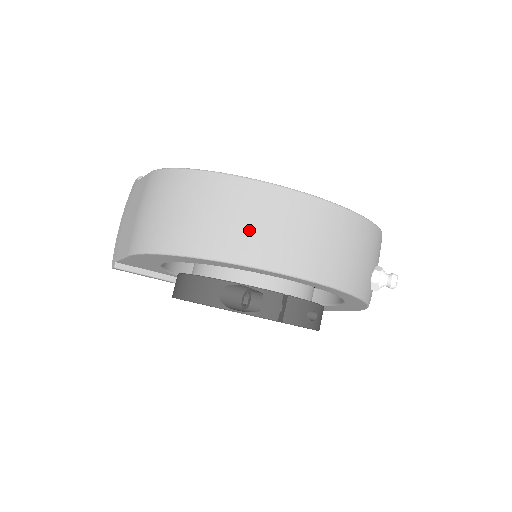
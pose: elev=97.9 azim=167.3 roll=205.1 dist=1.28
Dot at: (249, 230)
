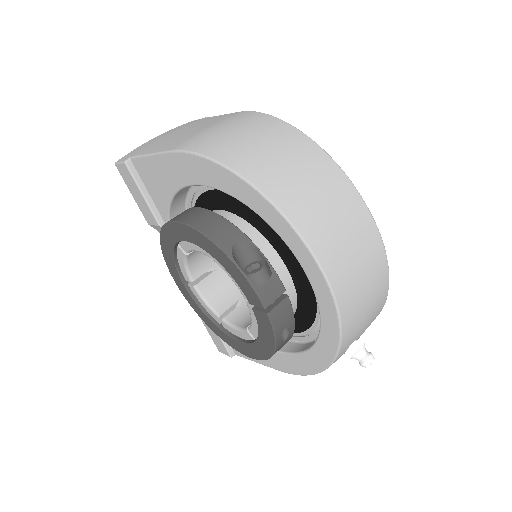
Dot at: (318, 205)
